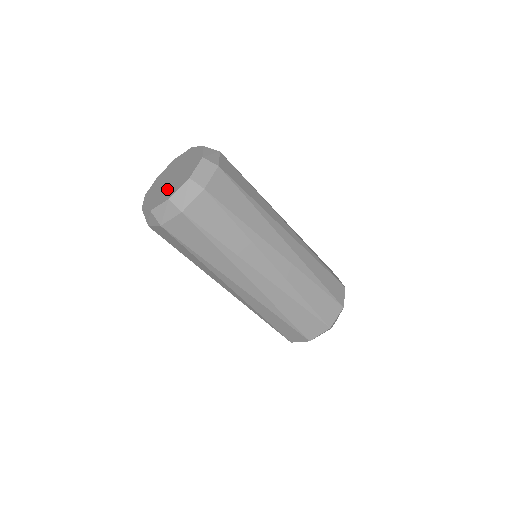
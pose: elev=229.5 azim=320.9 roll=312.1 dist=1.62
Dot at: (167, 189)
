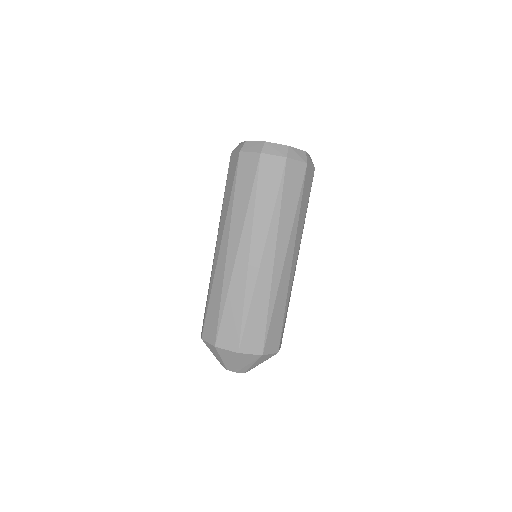
Dot at: occluded
